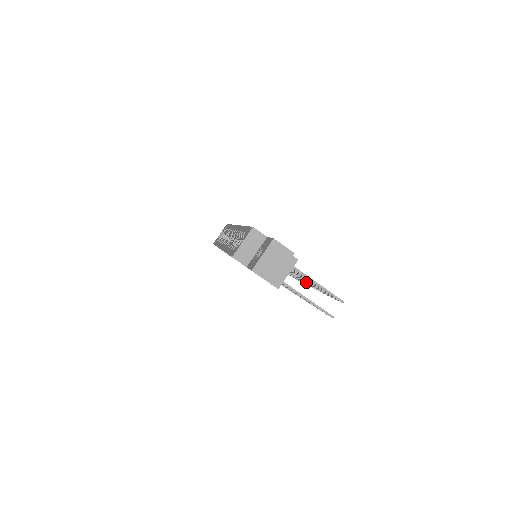
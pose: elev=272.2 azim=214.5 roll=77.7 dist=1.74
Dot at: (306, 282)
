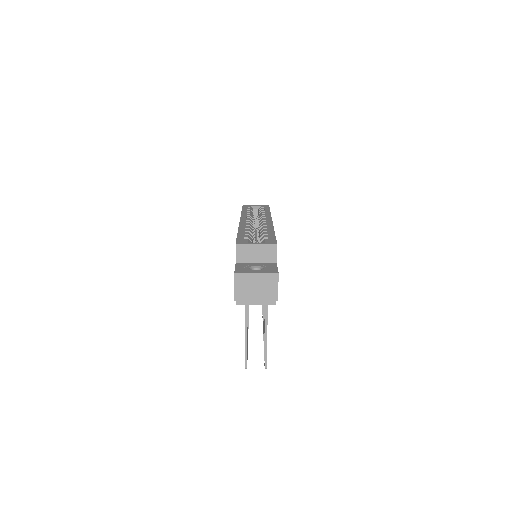
Dot at: occluded
